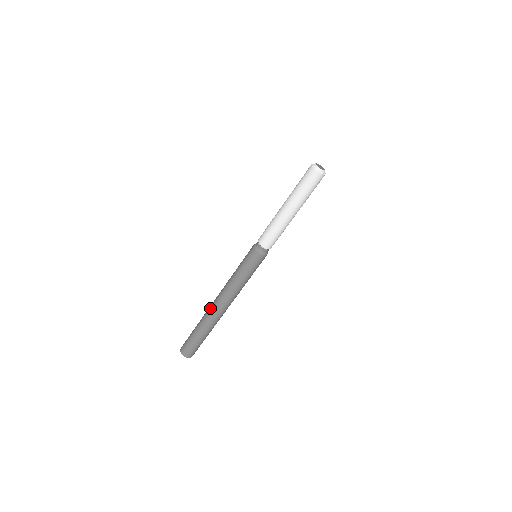
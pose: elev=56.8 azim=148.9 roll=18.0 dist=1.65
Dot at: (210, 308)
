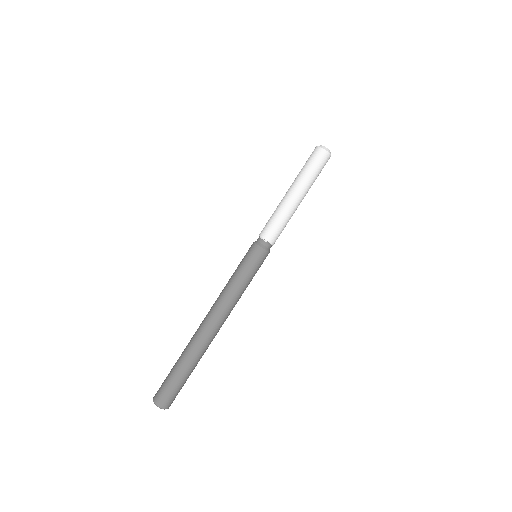
Dot at: (198, 328)
